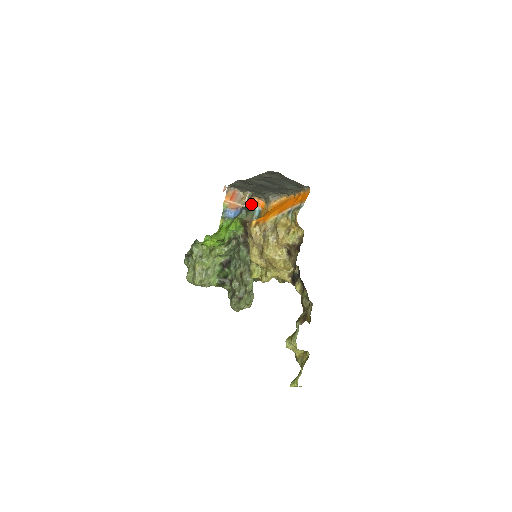
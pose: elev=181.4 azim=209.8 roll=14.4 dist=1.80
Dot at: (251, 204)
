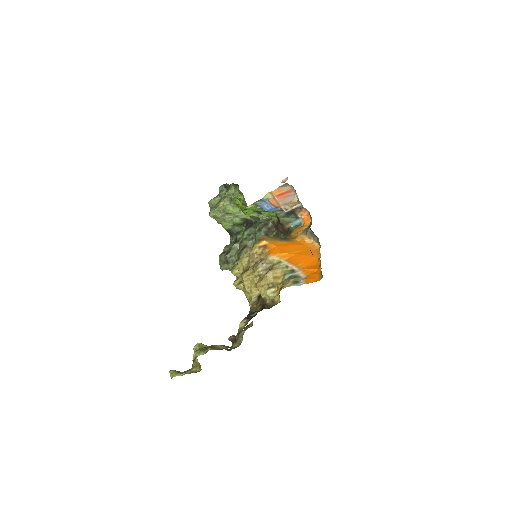
Dot at: (298, 212)
